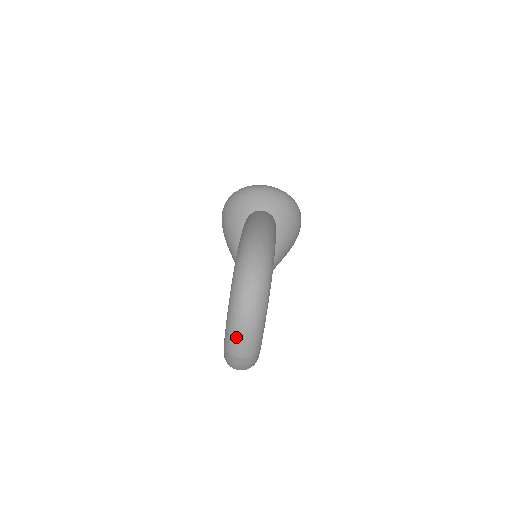
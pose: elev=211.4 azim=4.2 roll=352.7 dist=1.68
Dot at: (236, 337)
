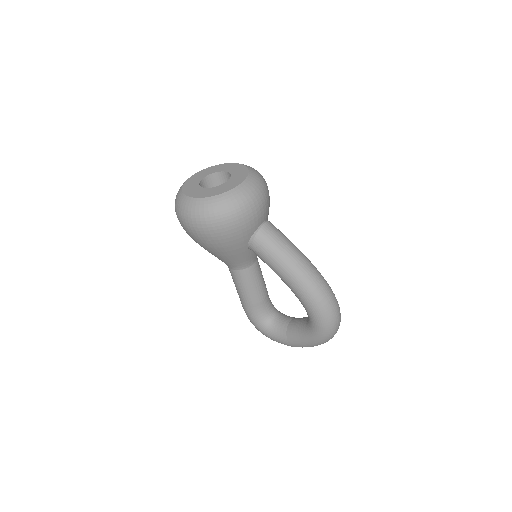
Dot at: occluded
